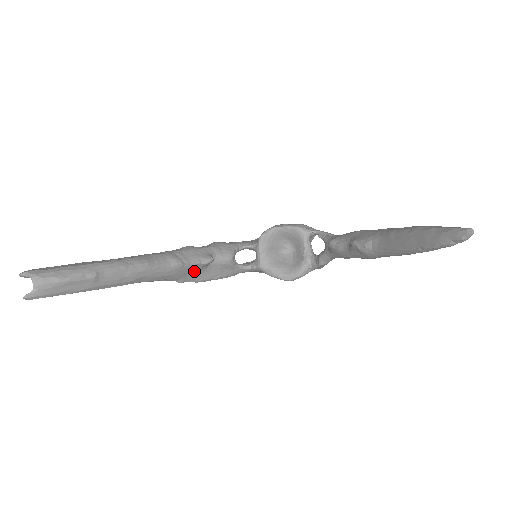
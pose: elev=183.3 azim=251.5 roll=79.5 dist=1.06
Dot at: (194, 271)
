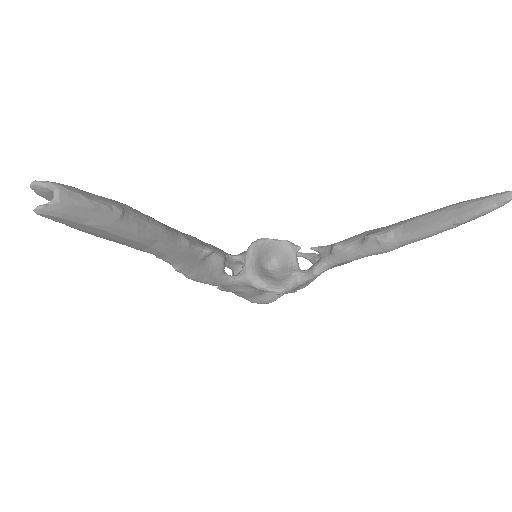
Dot at: (193, 260)
